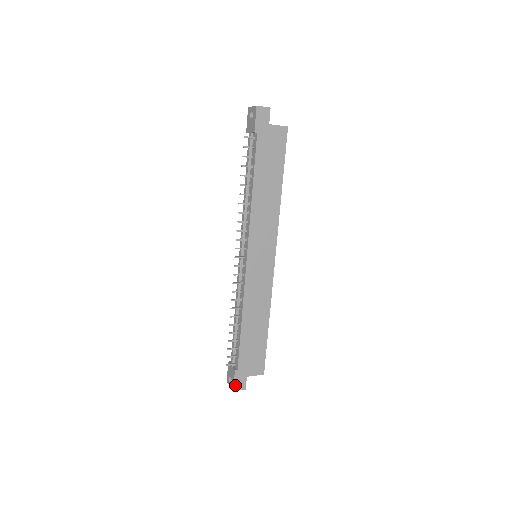
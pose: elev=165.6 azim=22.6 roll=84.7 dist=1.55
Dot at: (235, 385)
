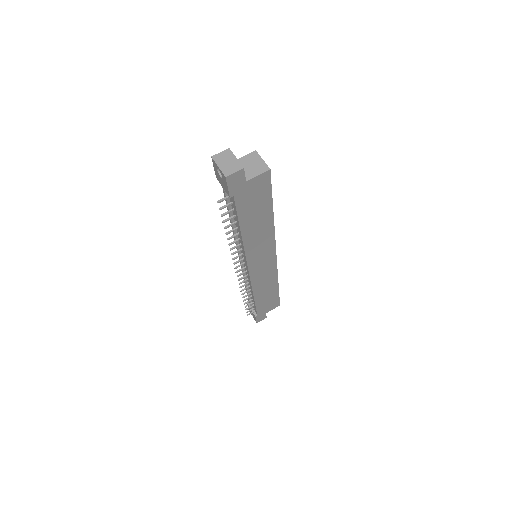
Dot at: (257, 321)
